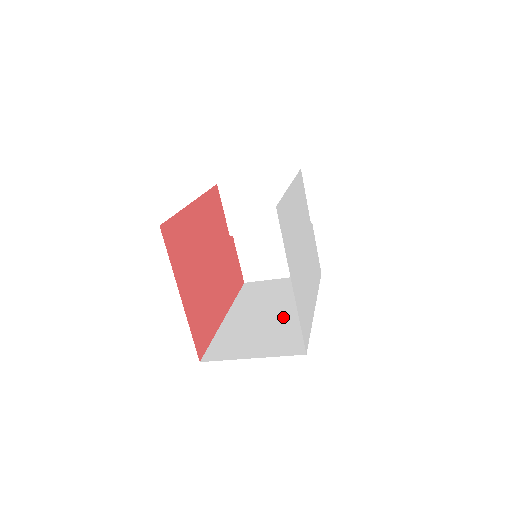
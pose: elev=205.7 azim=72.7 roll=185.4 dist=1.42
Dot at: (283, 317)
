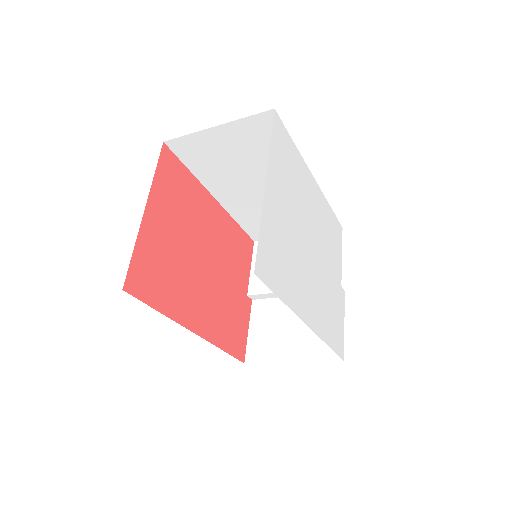
Dot at: occluded
